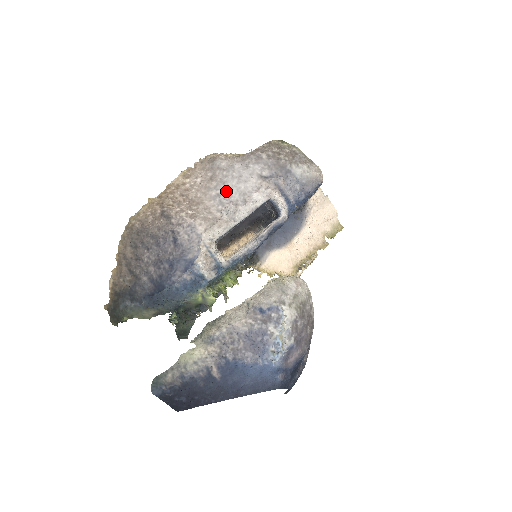
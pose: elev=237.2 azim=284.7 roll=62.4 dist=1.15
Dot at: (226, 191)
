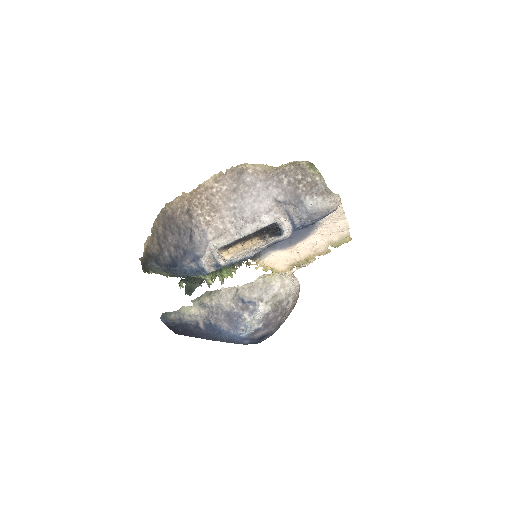
Dot at: (242, 206)
